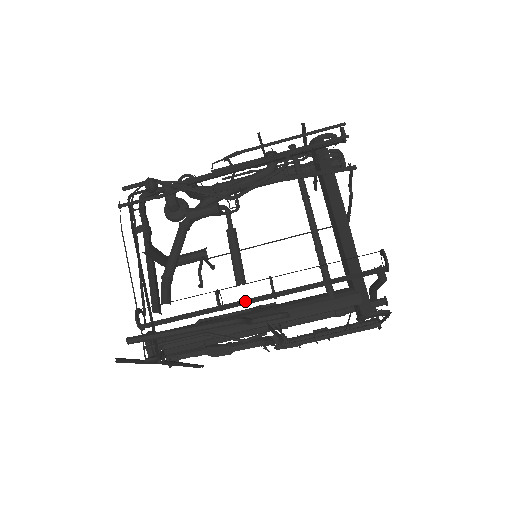
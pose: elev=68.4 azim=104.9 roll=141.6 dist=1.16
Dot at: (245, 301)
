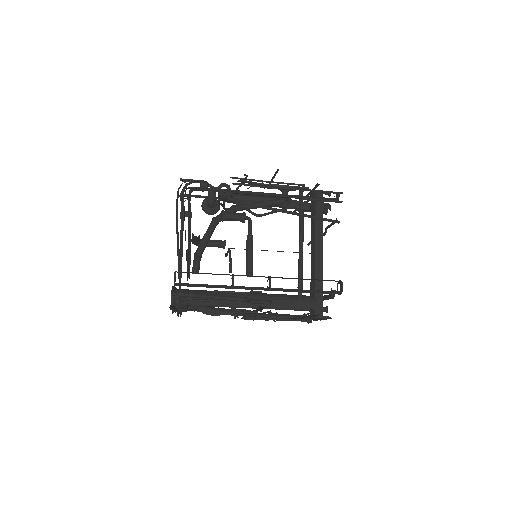
Dot at: (250, 288)
